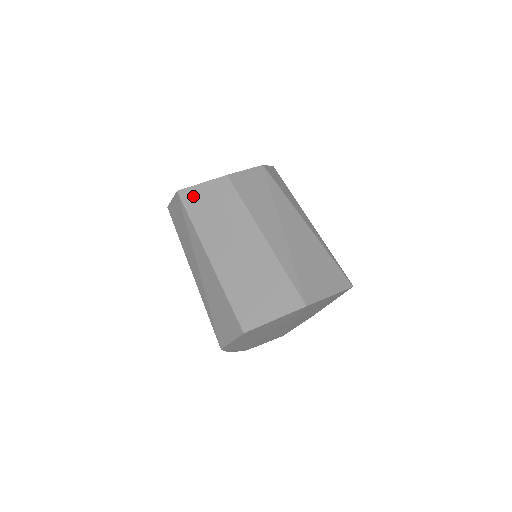
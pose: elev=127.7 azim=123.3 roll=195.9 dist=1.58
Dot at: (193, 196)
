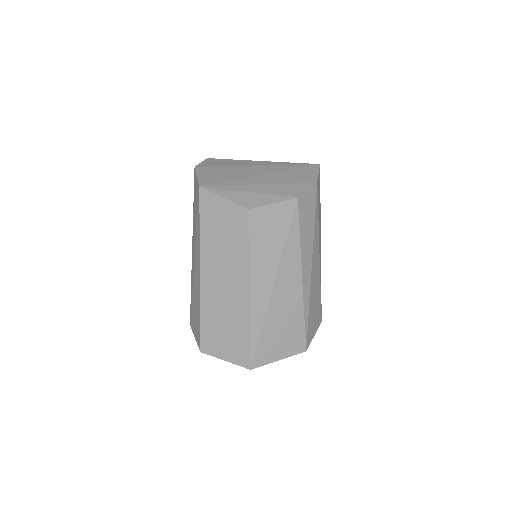
Dot at: (211, 206)
